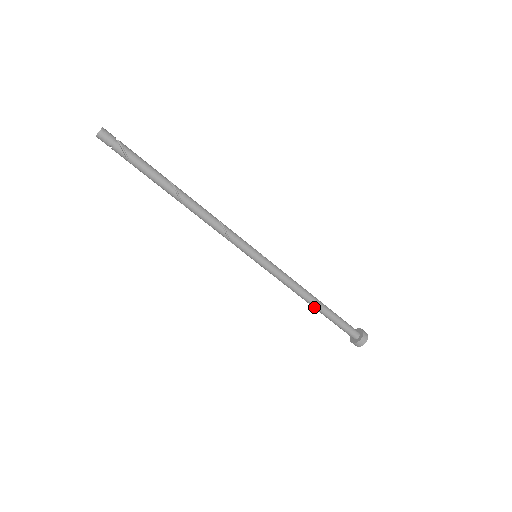
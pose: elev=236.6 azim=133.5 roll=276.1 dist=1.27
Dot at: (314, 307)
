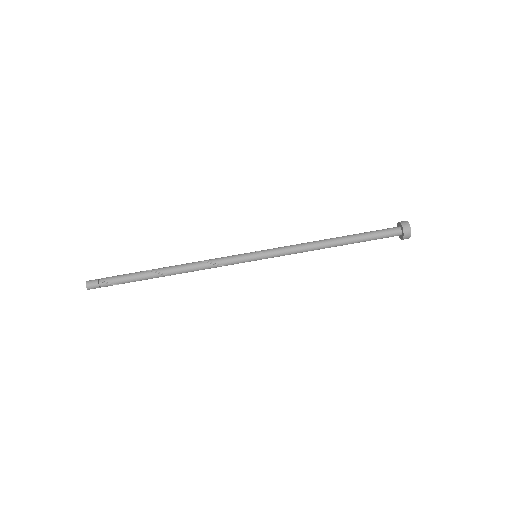
Dot at: occluded
